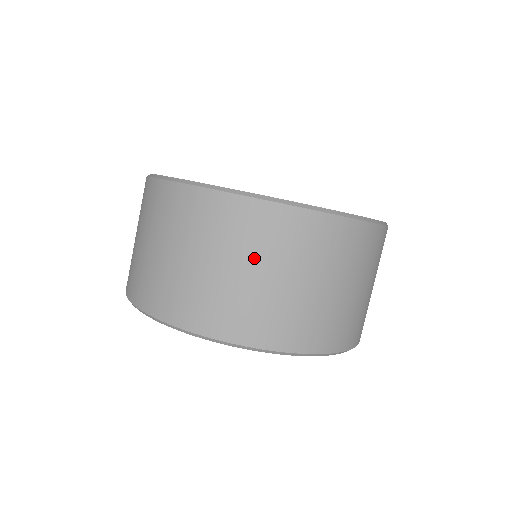
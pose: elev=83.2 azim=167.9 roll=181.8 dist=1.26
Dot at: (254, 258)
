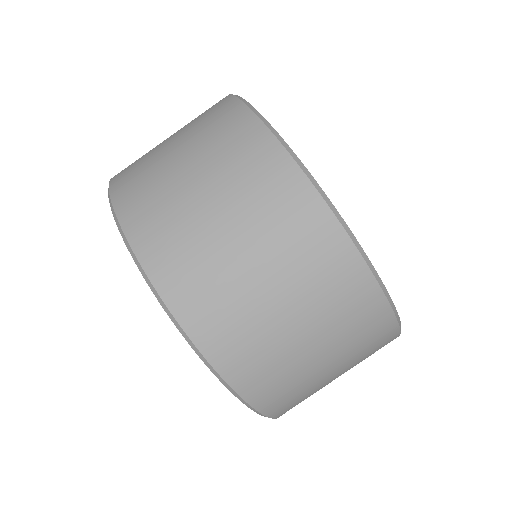
Dot at: (246, 219)
